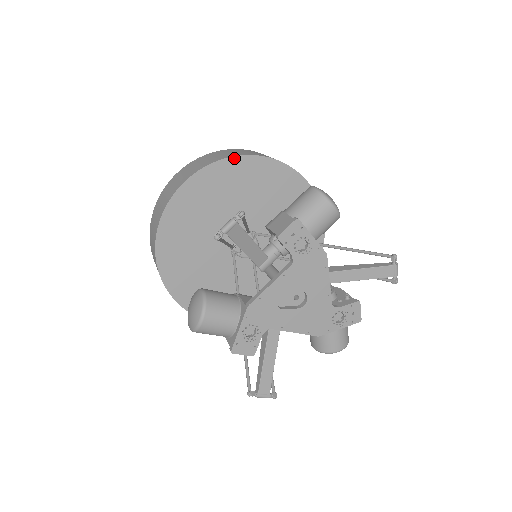
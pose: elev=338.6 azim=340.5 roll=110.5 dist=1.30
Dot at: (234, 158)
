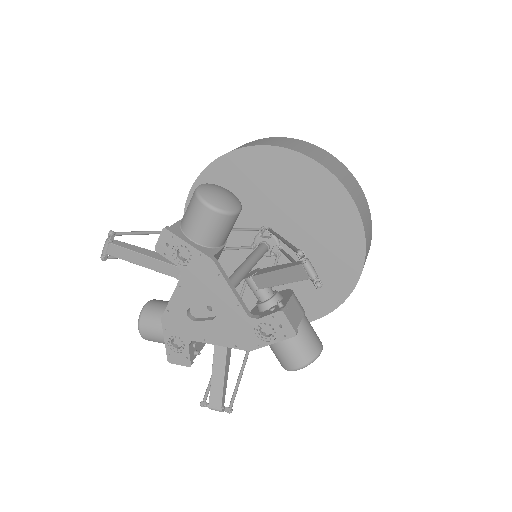
Dot at: (223, 157)
